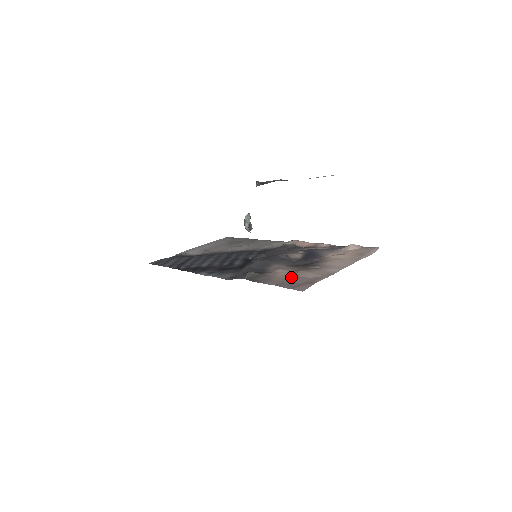
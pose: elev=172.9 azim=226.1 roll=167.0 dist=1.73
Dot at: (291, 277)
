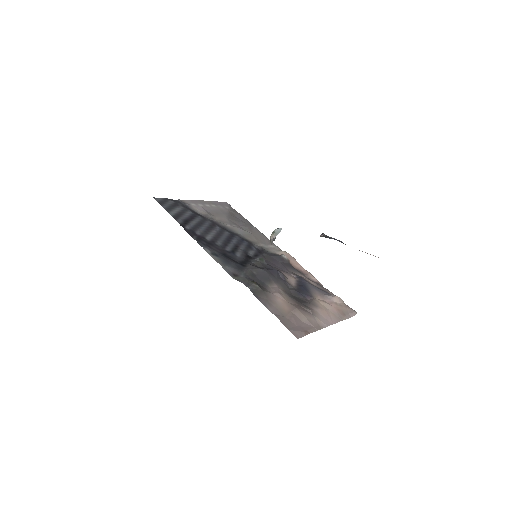
Dot at: (288, 311)
